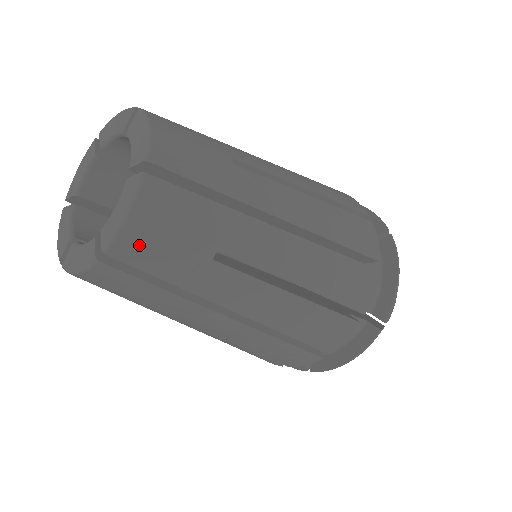
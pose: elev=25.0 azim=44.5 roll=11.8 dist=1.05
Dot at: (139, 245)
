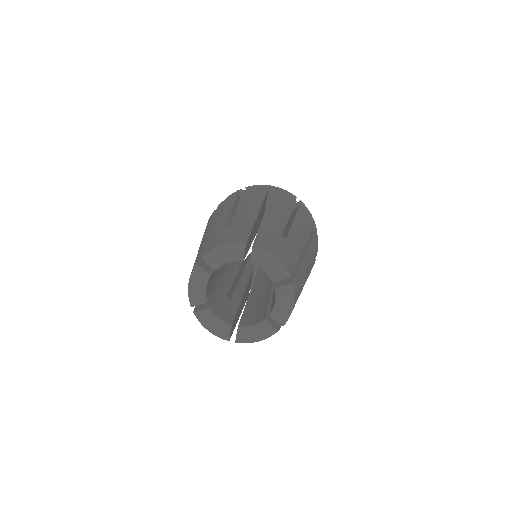
Dot at: occluded
